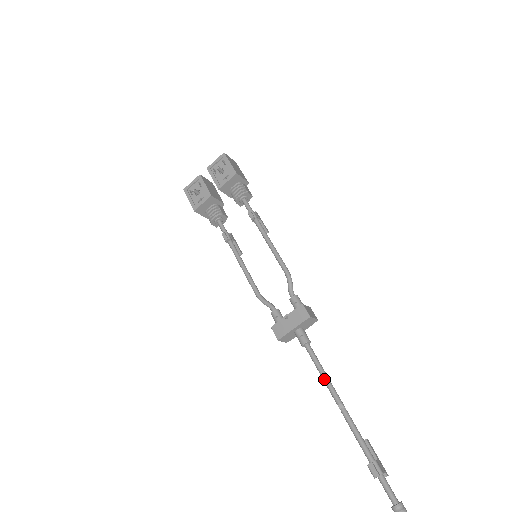
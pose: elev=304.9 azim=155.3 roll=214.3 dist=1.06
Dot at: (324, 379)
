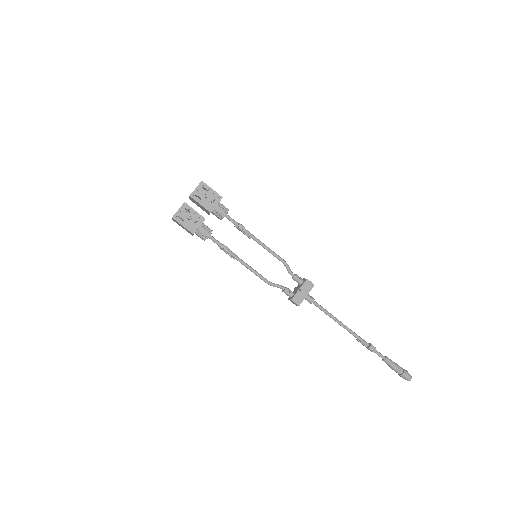
Dot at: (331, 316)
